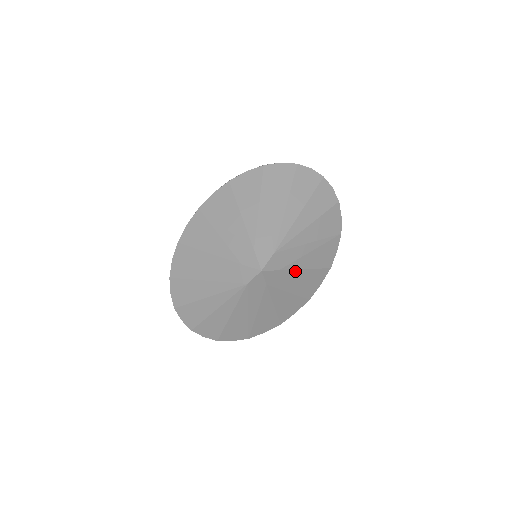
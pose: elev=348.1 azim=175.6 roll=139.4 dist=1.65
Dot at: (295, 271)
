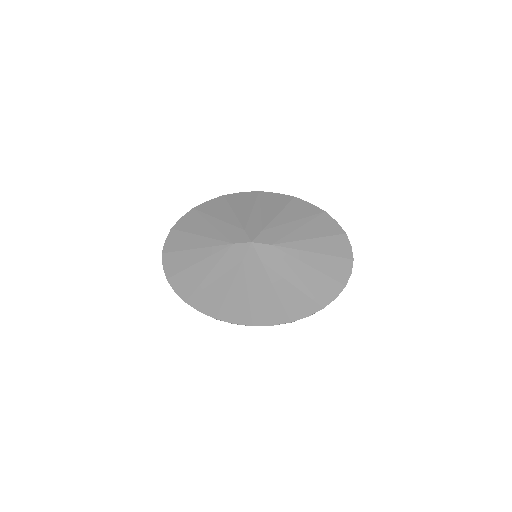
Dot at: (269, 281)
